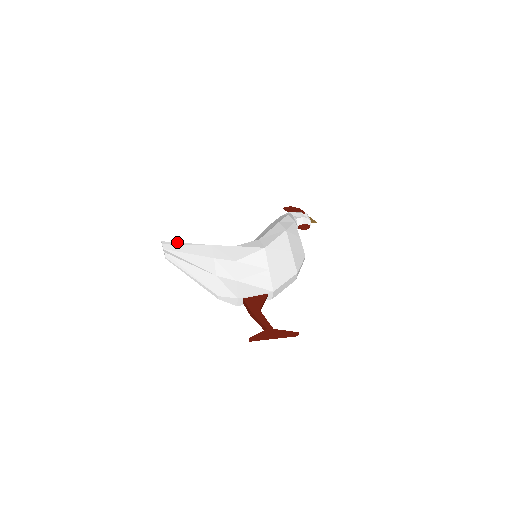
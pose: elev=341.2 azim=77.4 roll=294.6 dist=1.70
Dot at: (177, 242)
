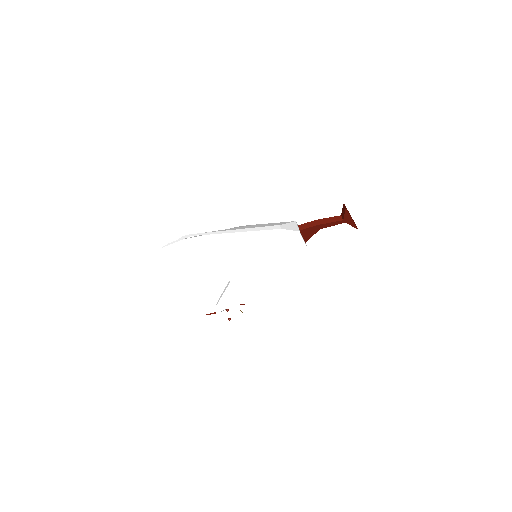
Dot at: occluded
